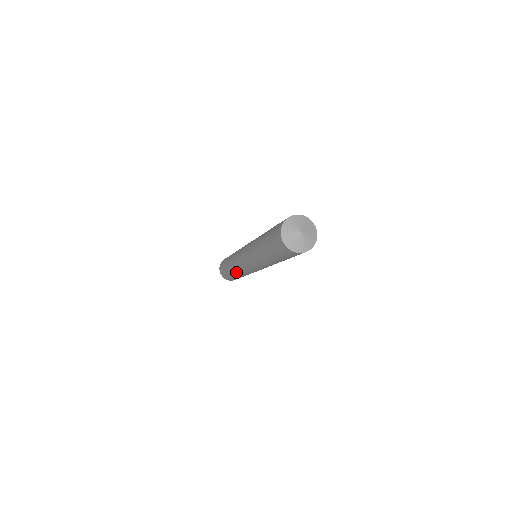
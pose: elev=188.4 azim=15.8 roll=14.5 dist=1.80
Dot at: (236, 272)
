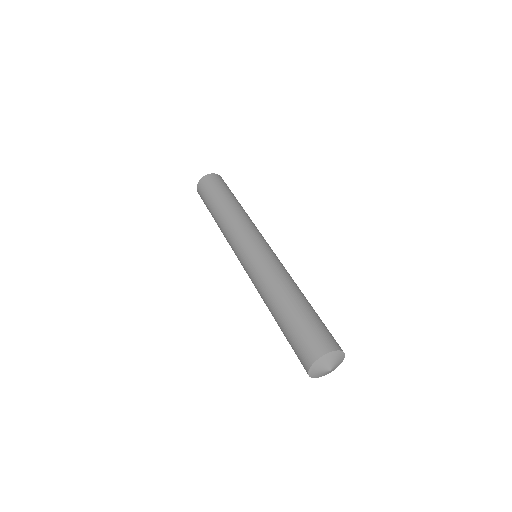
Dot at: (220, 228)
